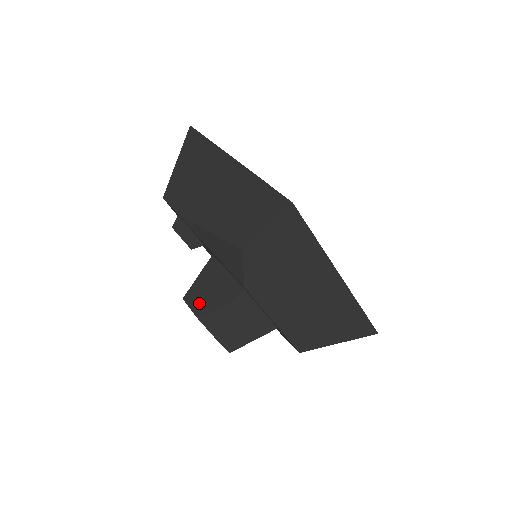
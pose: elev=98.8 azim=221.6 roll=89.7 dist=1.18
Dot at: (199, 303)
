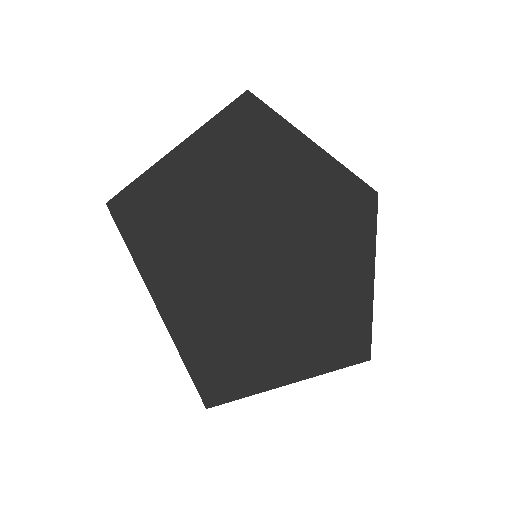
Dot at: occluded
